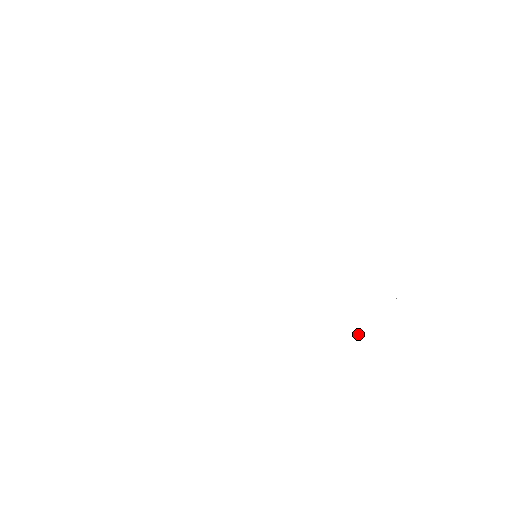
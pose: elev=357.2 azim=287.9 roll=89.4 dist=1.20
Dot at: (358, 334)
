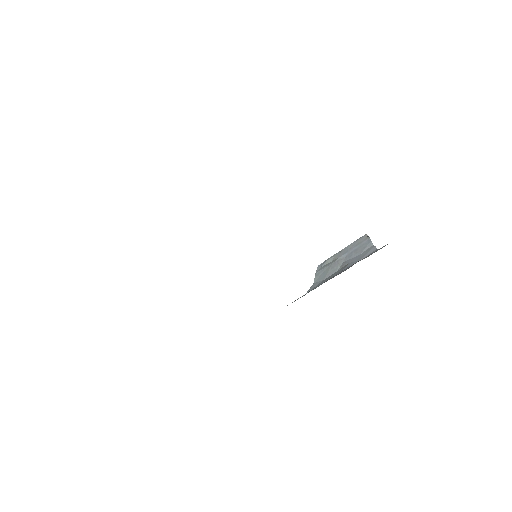
Dot at: occluded
